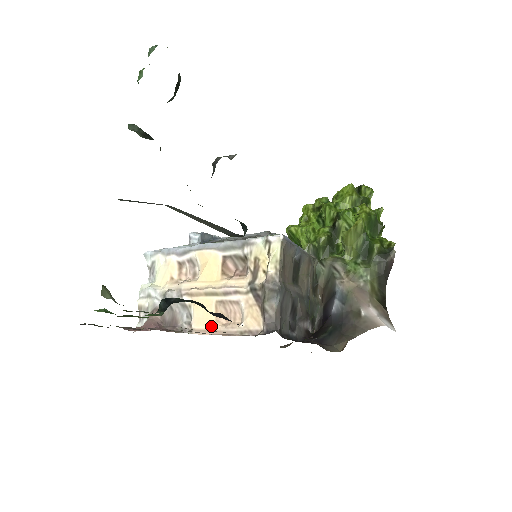
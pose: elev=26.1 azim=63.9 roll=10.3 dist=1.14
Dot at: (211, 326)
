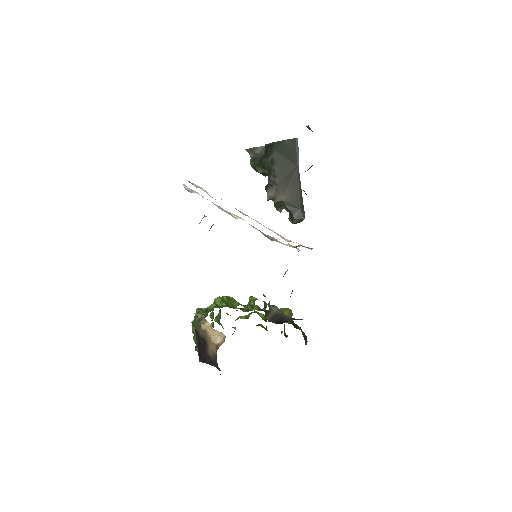
Dot at: occluded
